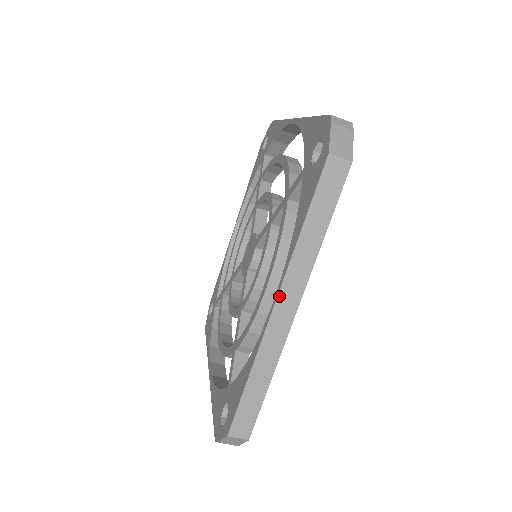
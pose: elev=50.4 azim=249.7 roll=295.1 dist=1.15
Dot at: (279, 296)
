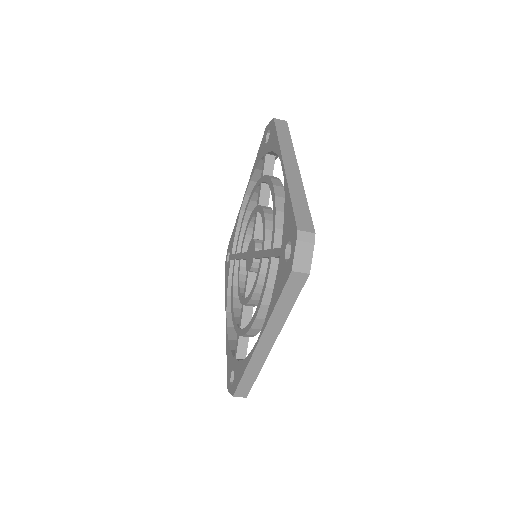
Dot at: (261, 339)
